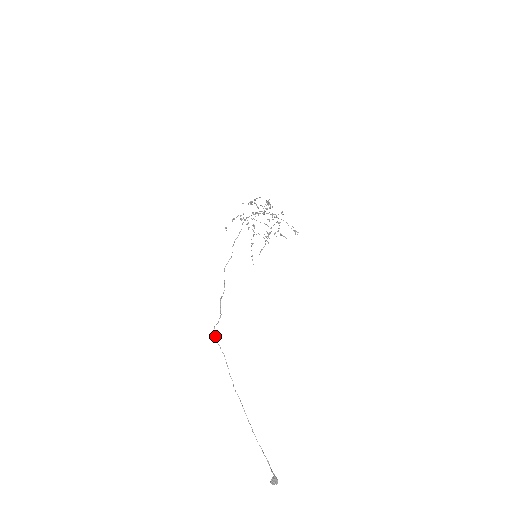
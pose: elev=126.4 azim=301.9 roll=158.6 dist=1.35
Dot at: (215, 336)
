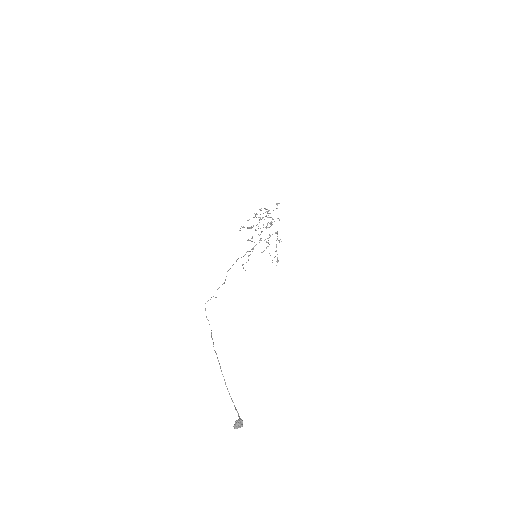
Dot at: occluded
